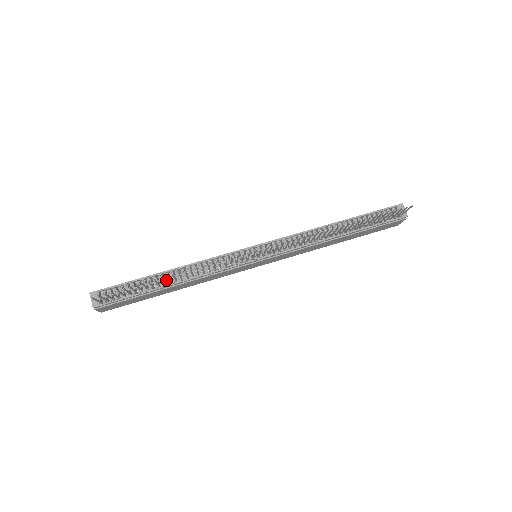
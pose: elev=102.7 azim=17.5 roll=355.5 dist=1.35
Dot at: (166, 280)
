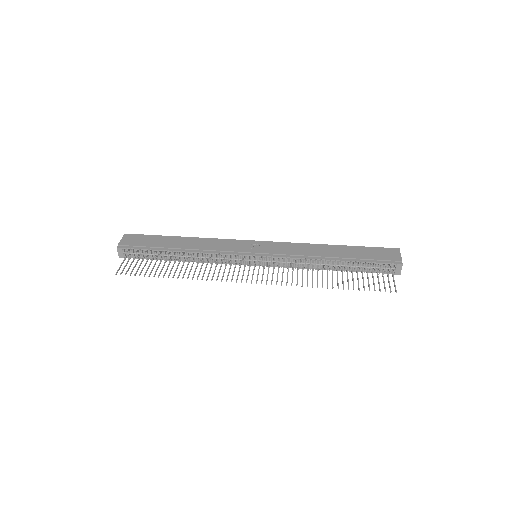
Dot at: (177, 257)
